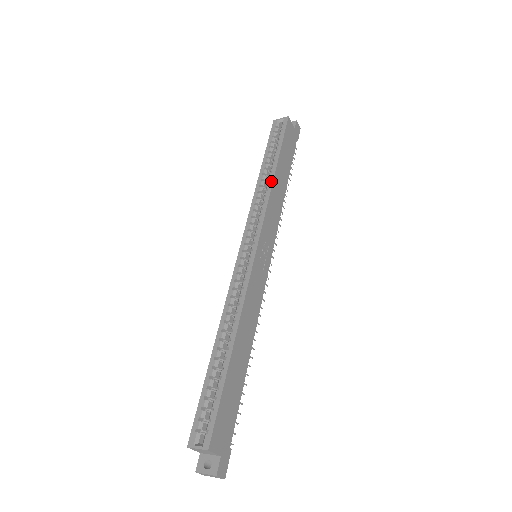
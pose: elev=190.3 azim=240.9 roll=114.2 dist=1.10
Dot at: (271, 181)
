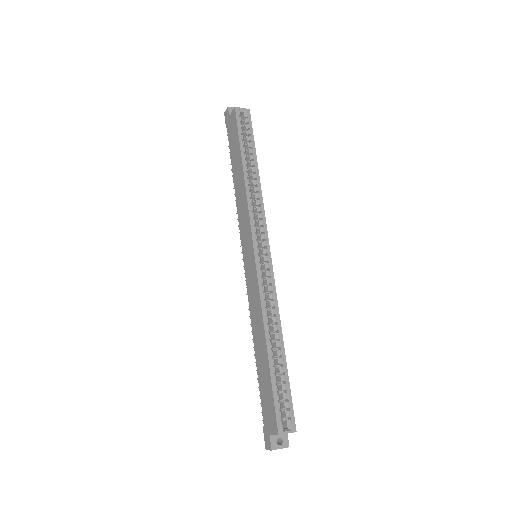
Dot at: (259, 183)
